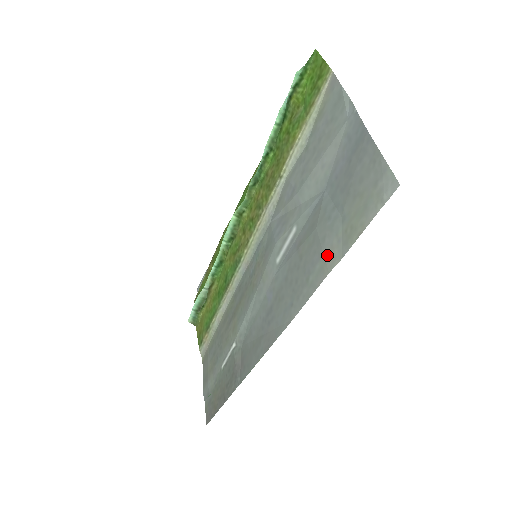
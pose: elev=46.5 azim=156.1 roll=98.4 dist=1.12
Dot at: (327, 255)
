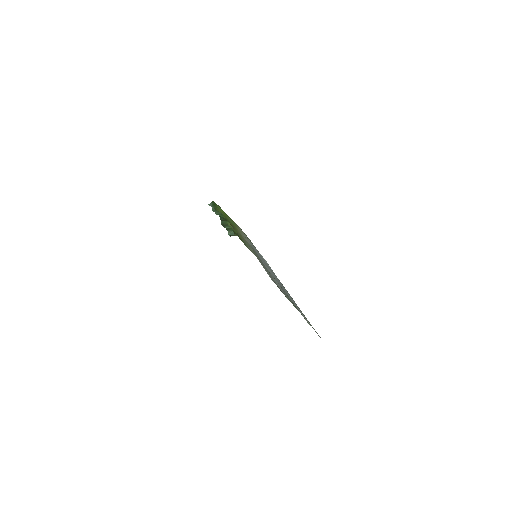
Dot at: (303, 316)
